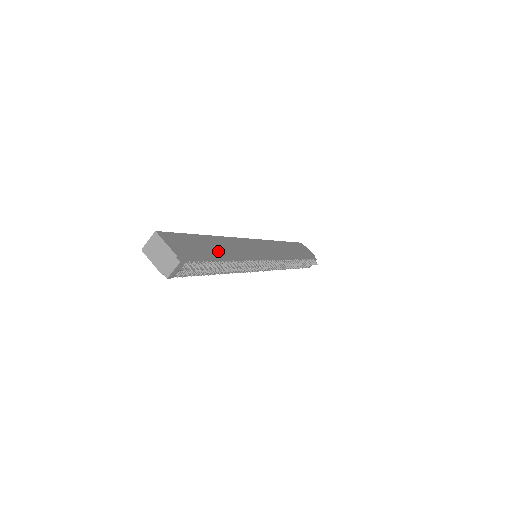
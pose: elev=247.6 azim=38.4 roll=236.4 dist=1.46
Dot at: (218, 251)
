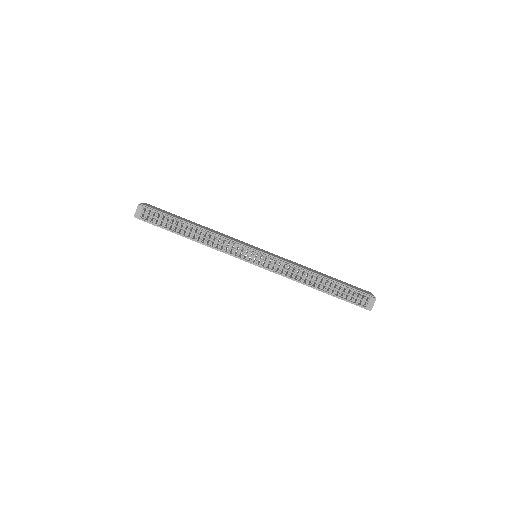
Dot at: (190, 222)
